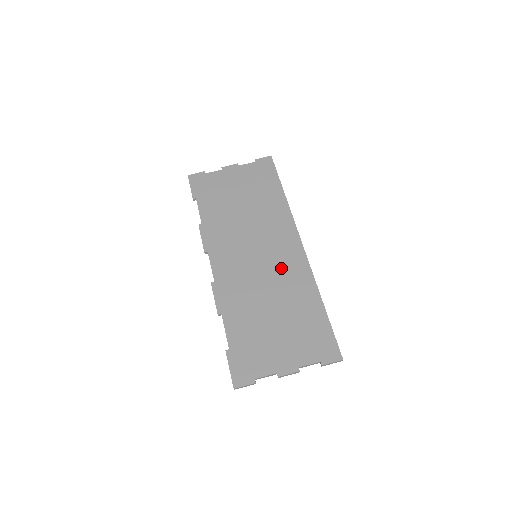
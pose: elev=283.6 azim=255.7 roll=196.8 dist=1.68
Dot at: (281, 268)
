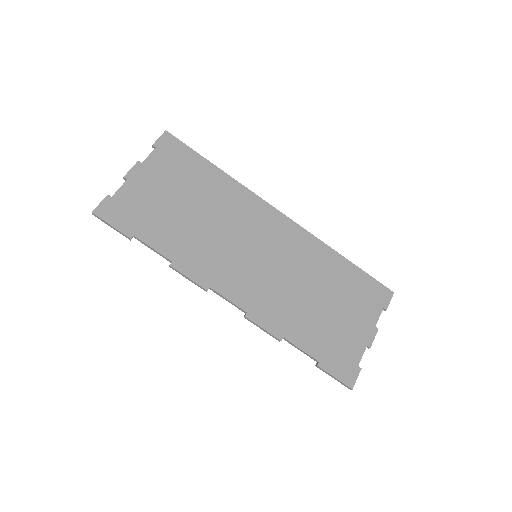
Dot at: (288, 251)
